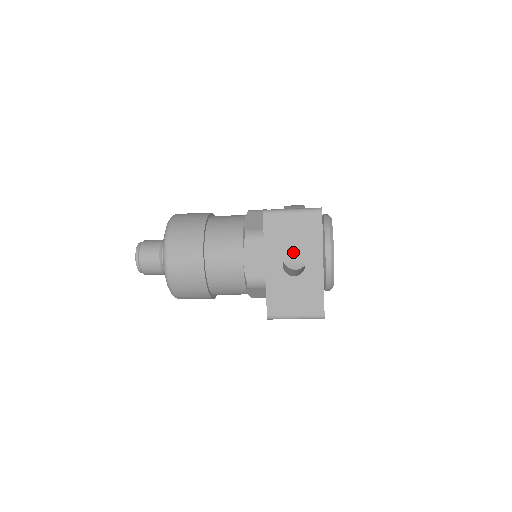
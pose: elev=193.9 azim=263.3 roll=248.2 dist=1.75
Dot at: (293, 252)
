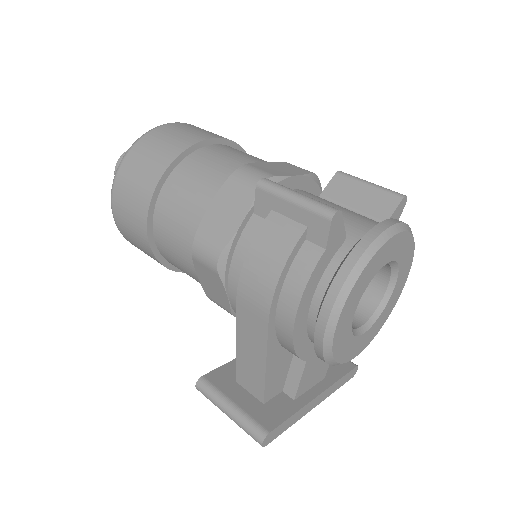
Dot at: occluded
